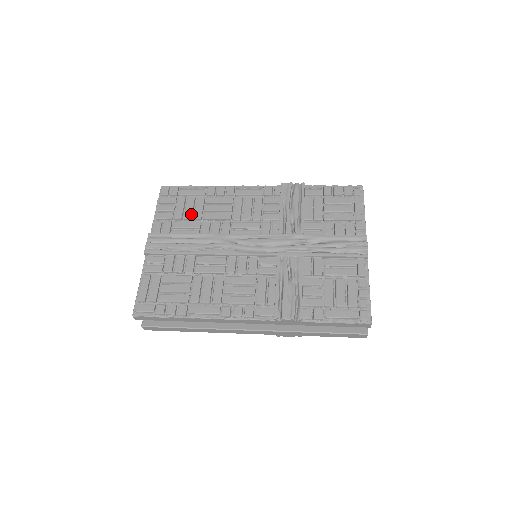
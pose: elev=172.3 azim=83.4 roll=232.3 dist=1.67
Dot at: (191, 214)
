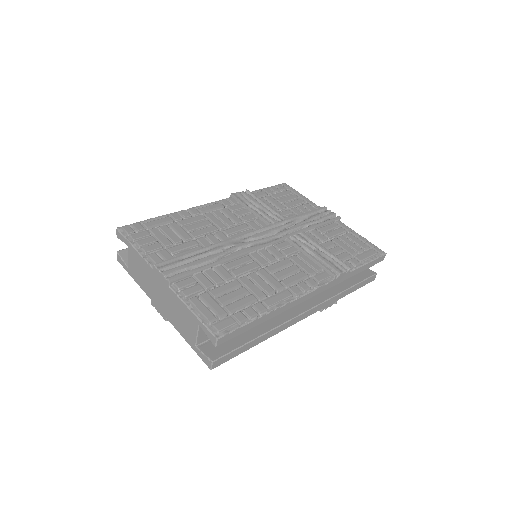
Dot at: (178, 237)
